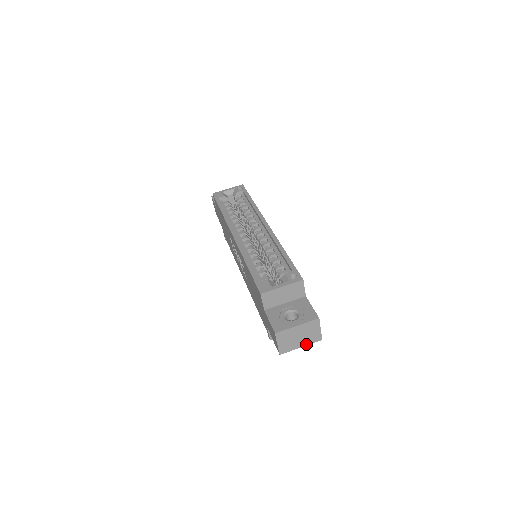
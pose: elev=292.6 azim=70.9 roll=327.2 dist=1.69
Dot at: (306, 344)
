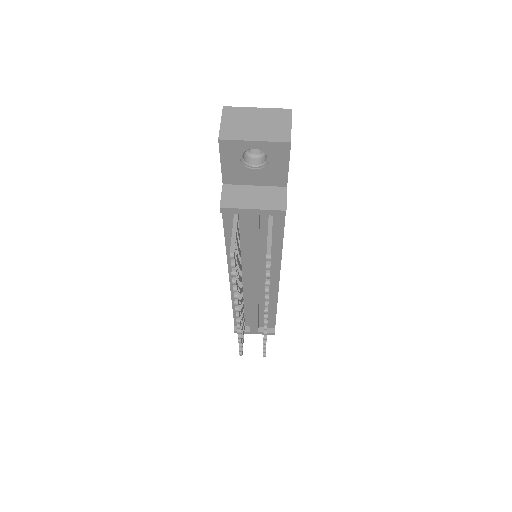
Dot at: (264, 140)
